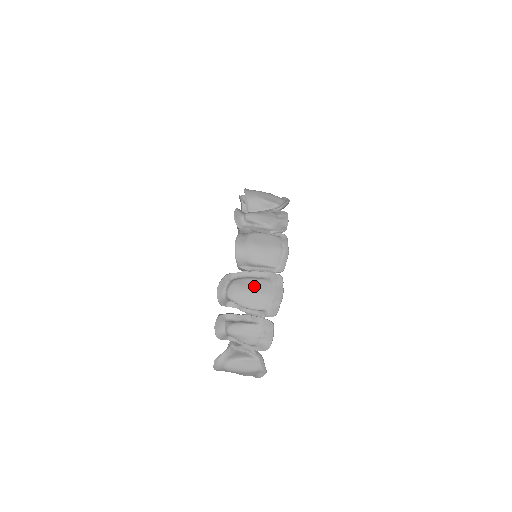
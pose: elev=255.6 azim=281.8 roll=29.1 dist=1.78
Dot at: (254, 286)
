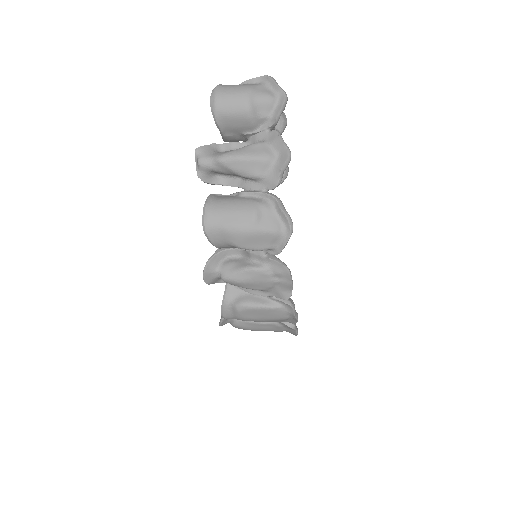
Dot at: (261, 329)
